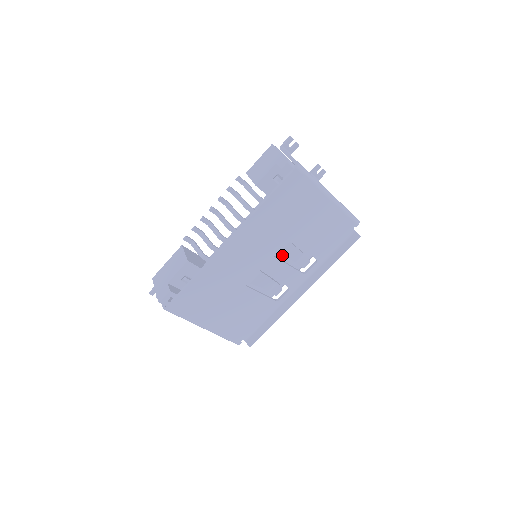
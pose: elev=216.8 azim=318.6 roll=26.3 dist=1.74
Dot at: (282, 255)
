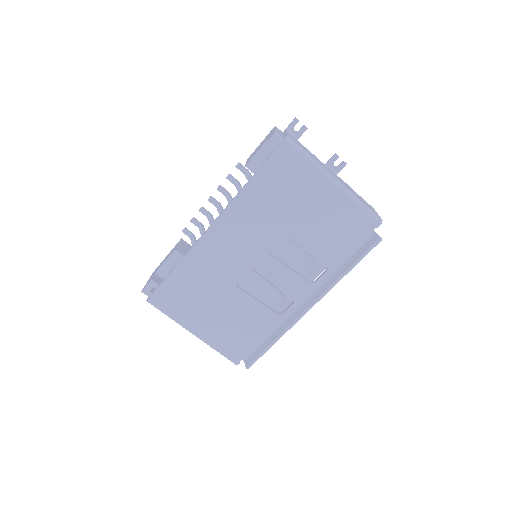
Dot at: occluded
